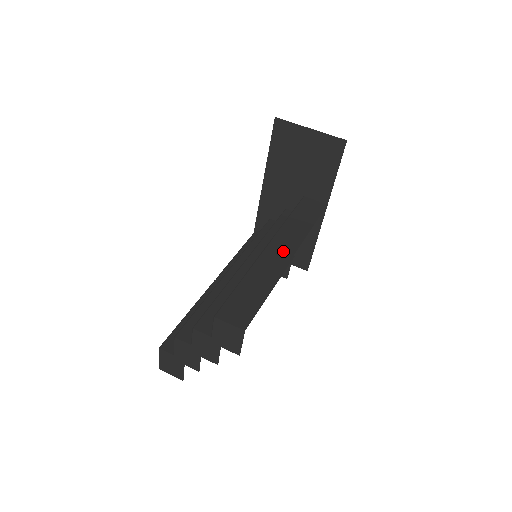
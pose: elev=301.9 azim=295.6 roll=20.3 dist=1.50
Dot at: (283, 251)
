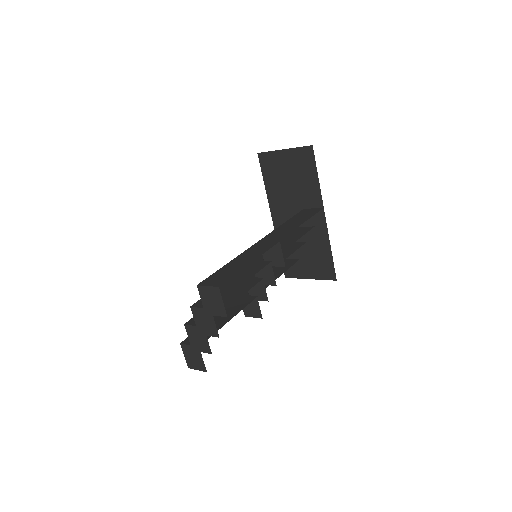
Dot at: (271, 241)
